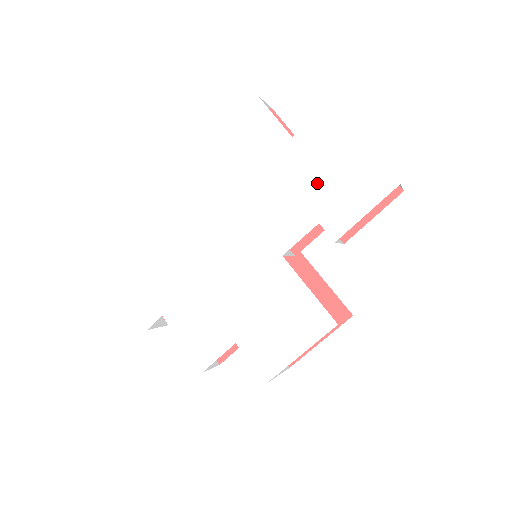
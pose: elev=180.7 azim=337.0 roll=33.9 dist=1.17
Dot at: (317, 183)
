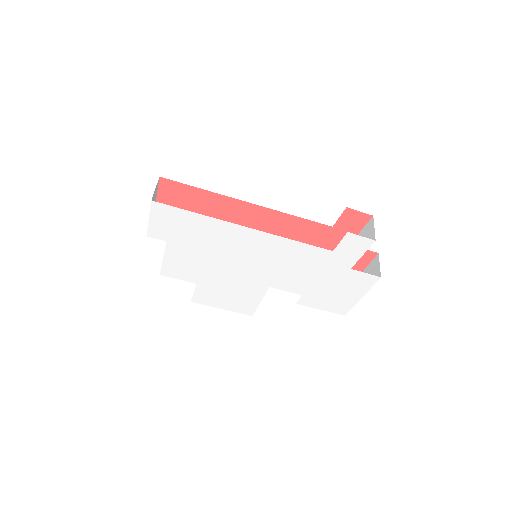
Dot at: (326, 288)
